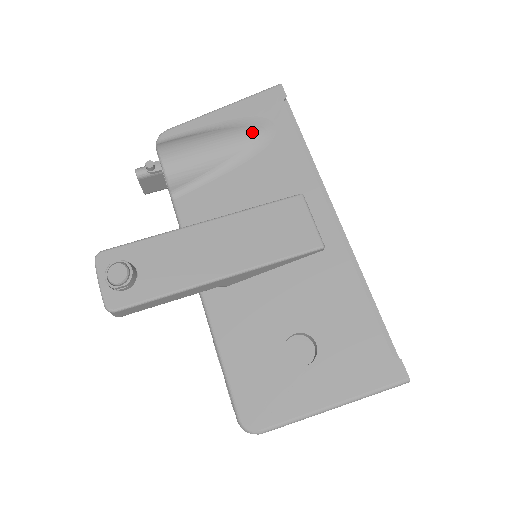
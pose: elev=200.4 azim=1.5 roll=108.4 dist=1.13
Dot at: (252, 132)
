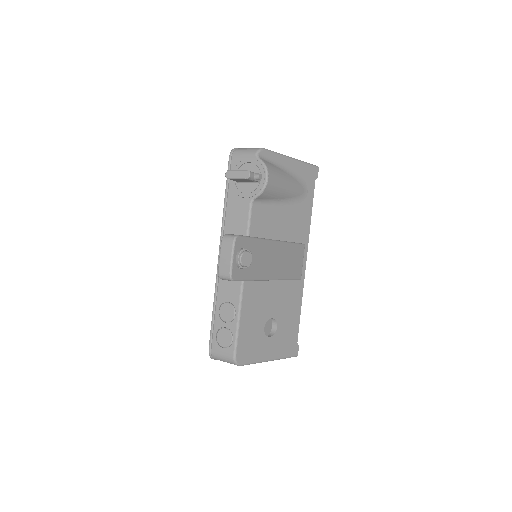
Dot at: (300, 189)
